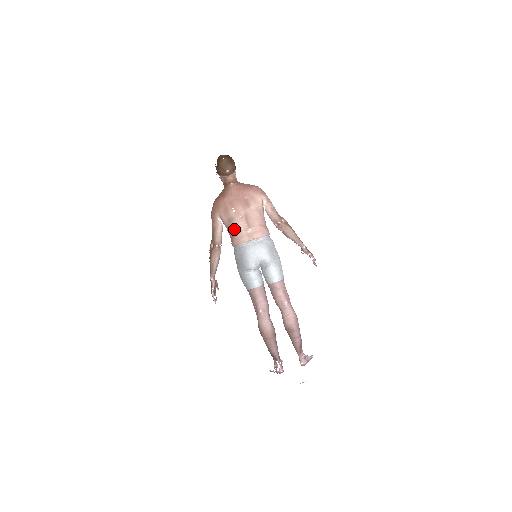
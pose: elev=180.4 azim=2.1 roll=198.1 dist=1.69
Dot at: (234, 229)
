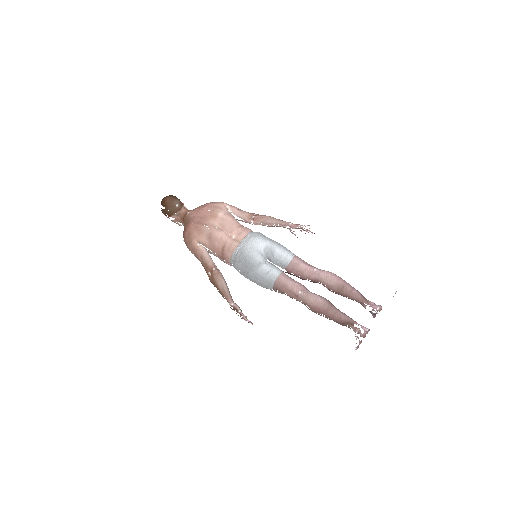
Dot at: (219, 243)
